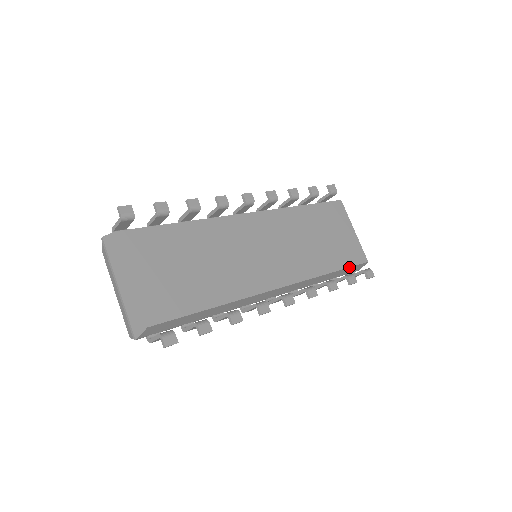
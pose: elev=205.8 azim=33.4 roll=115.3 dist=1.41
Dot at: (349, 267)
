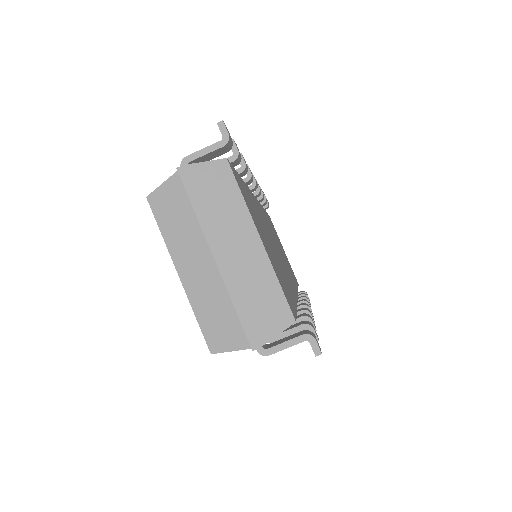
Dot at: occluded
